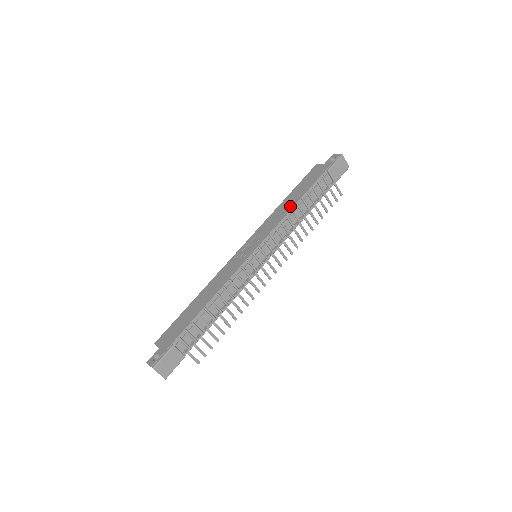
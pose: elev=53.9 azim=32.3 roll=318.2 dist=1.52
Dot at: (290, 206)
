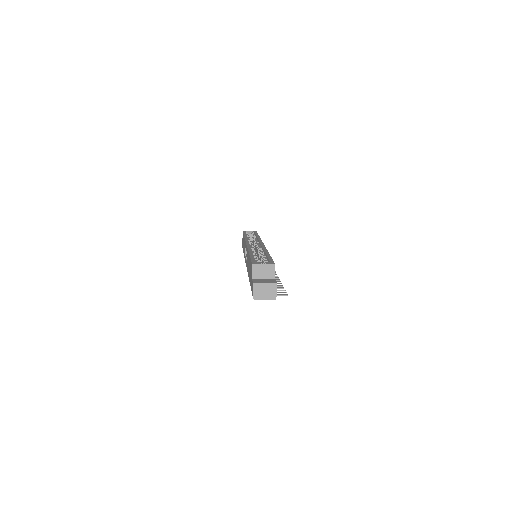
Dot at: (248, 271)
